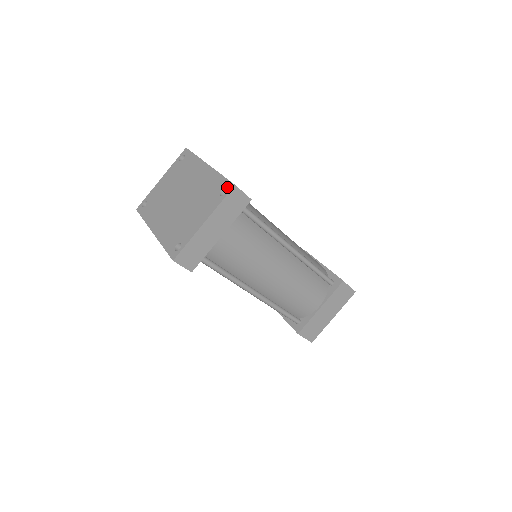
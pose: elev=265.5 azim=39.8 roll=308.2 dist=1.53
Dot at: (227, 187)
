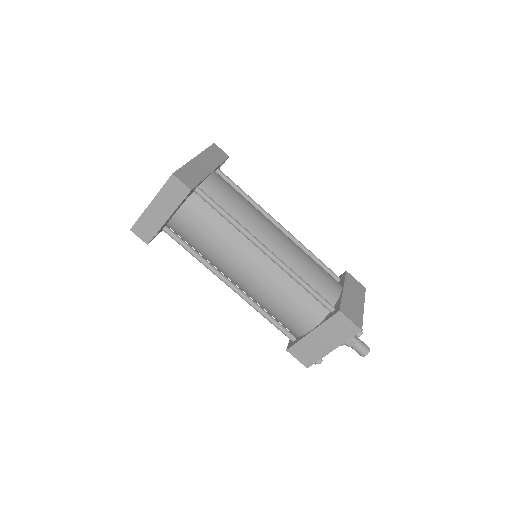
Dot at: occluded
